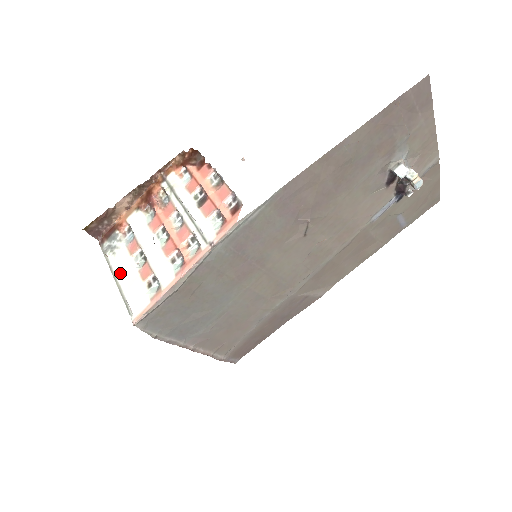
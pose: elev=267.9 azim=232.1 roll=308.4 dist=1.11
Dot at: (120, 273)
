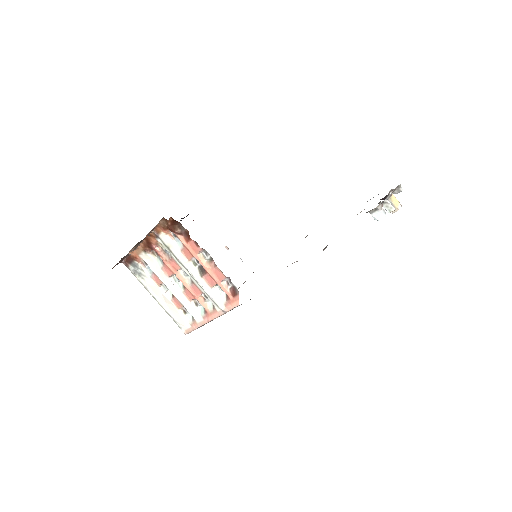
Dot at: (156, 295)
